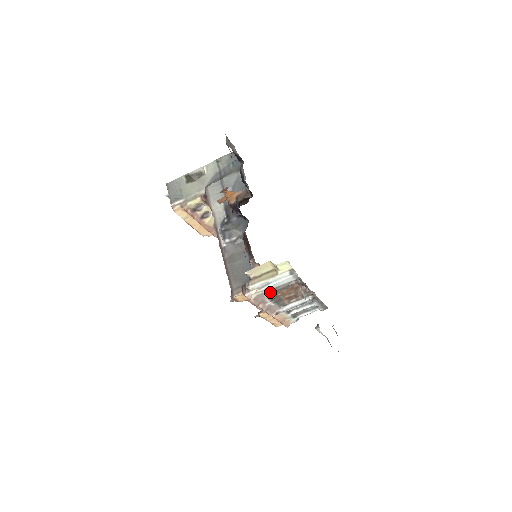
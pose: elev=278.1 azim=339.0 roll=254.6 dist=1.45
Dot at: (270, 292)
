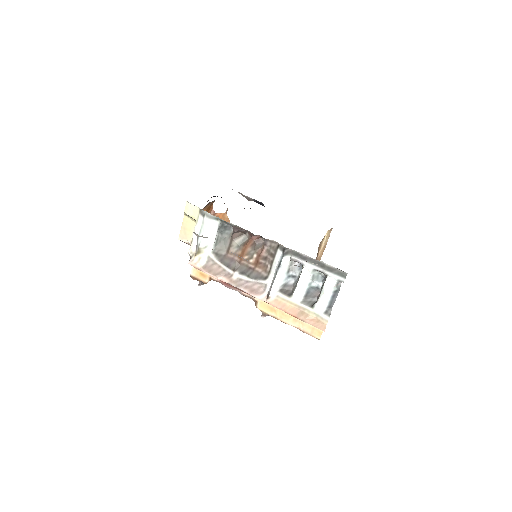
Dot at: (219, 256)
